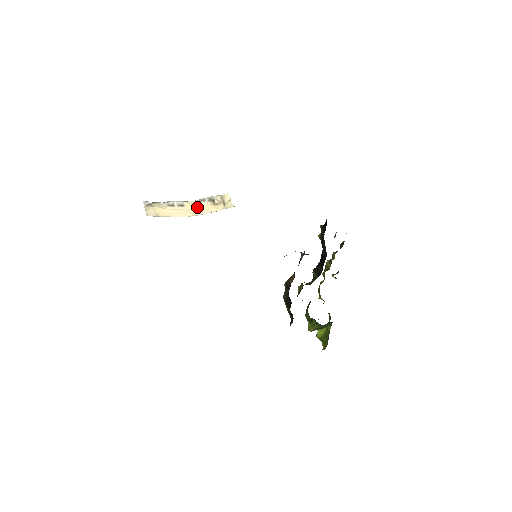
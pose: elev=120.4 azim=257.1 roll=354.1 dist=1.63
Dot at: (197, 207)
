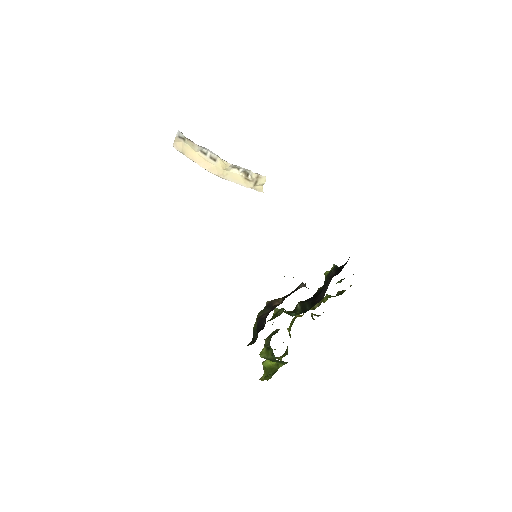
Dot at: (227, 170)
